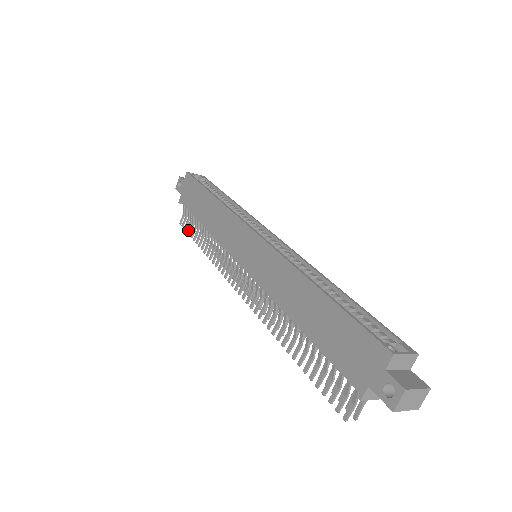
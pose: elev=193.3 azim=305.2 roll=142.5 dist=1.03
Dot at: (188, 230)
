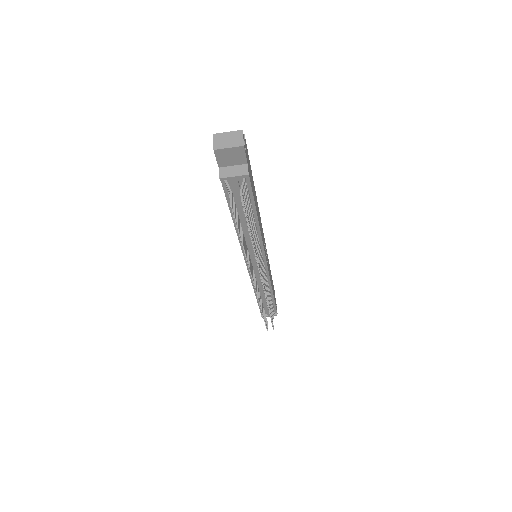
Dot at: (266, 323)
